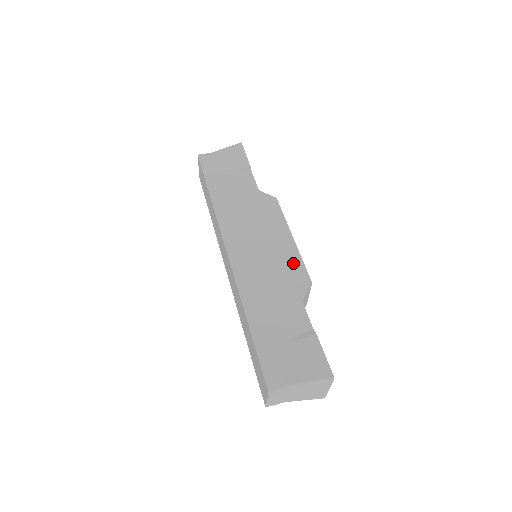
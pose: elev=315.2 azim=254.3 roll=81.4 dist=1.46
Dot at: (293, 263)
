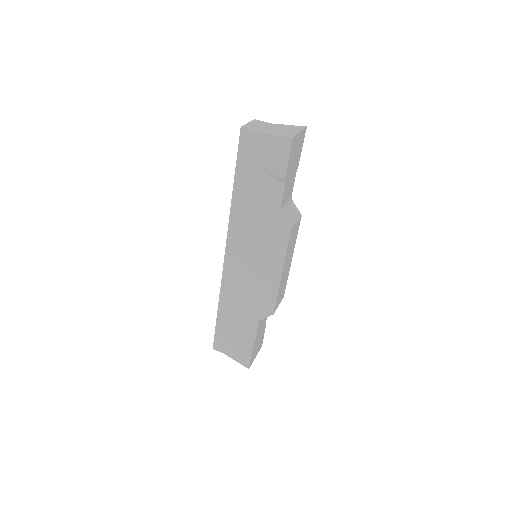
Dot at: (269, 294)
